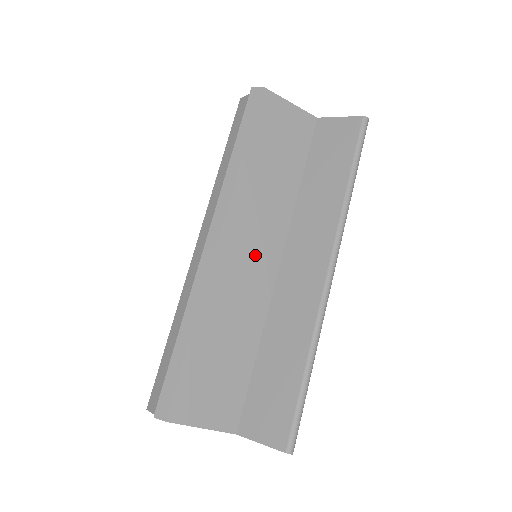
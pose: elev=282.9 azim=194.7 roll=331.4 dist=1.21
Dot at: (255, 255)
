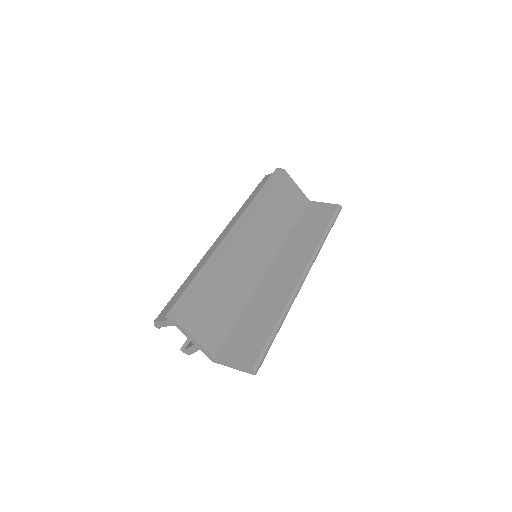
Dot at: (257, 253)
